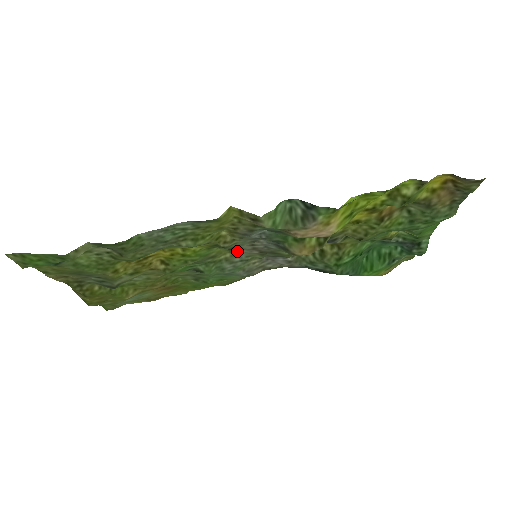
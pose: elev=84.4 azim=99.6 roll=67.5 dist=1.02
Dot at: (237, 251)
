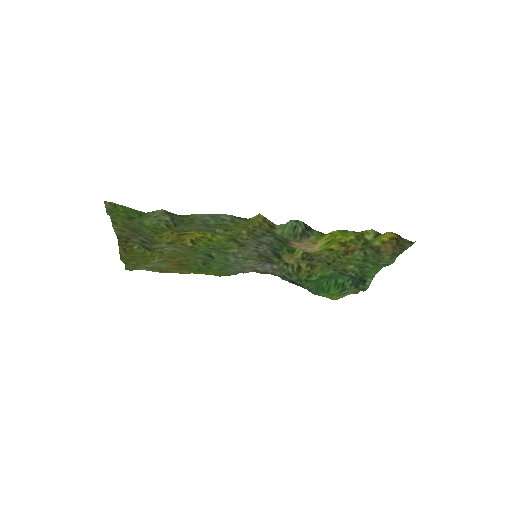
Dot at: (243, 249)
